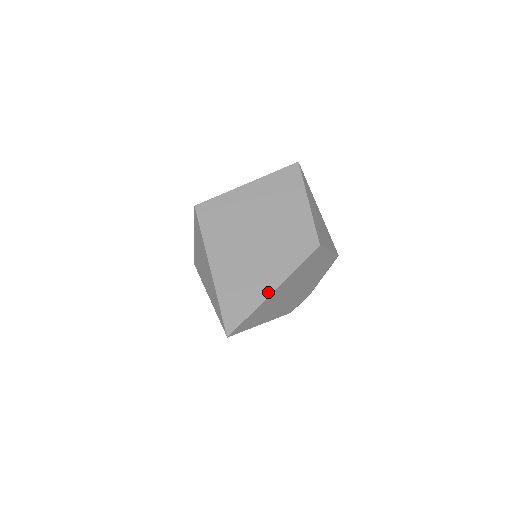
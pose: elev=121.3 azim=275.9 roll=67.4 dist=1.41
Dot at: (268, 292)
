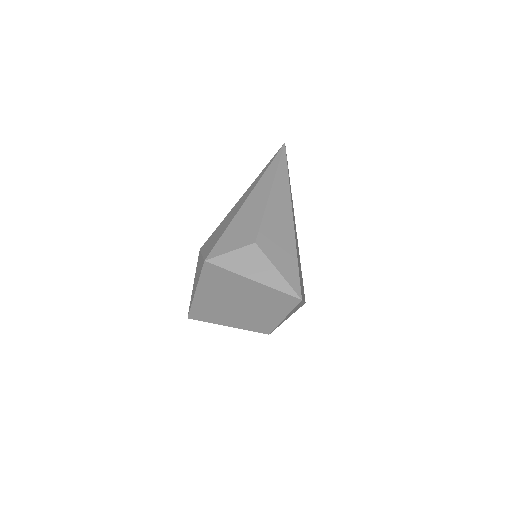
Dot at: (222, 324)
